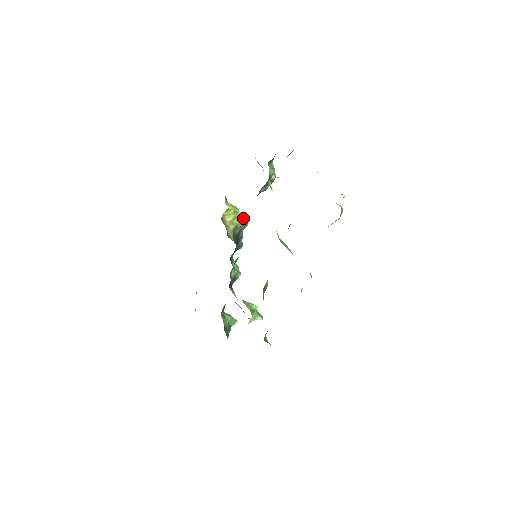
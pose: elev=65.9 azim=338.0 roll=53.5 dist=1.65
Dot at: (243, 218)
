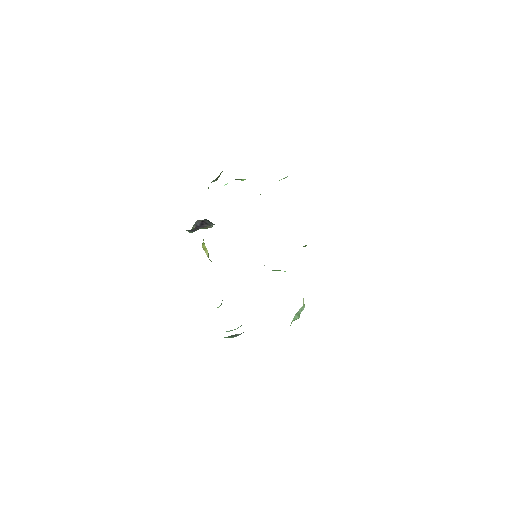
Dot at: occluded
